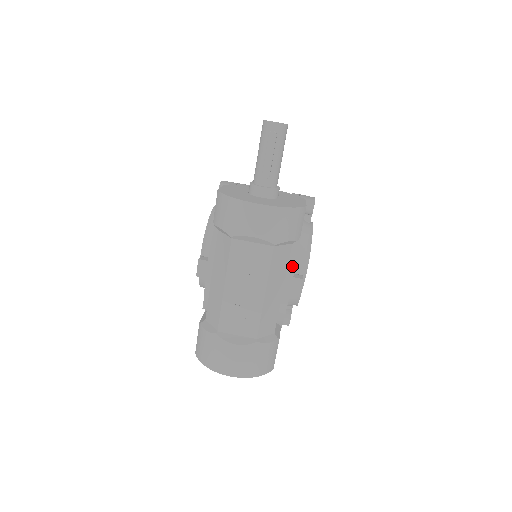
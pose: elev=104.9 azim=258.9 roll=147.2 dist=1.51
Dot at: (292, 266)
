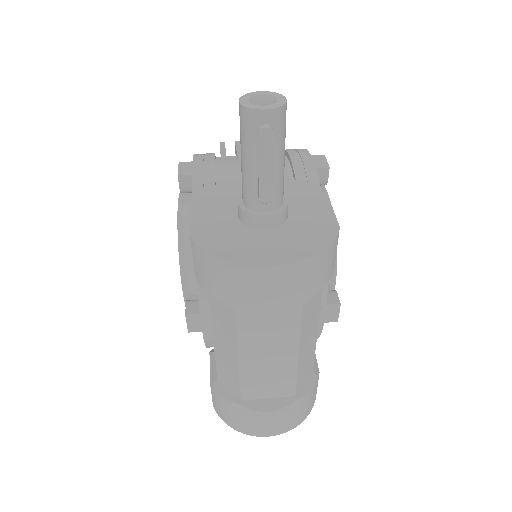
Dot at: (323, 292)
